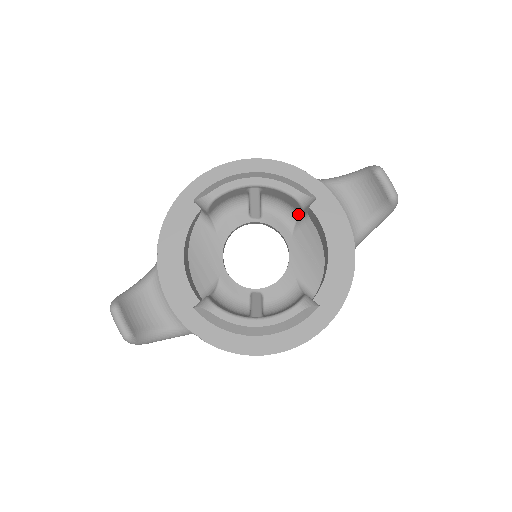
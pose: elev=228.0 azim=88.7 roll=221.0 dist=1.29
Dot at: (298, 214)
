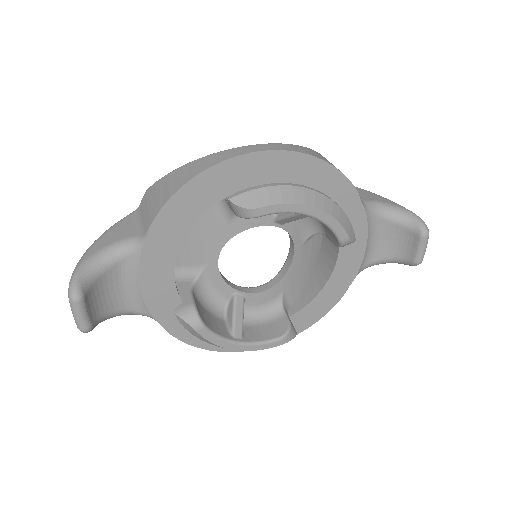
Dot at: (323, 233)
